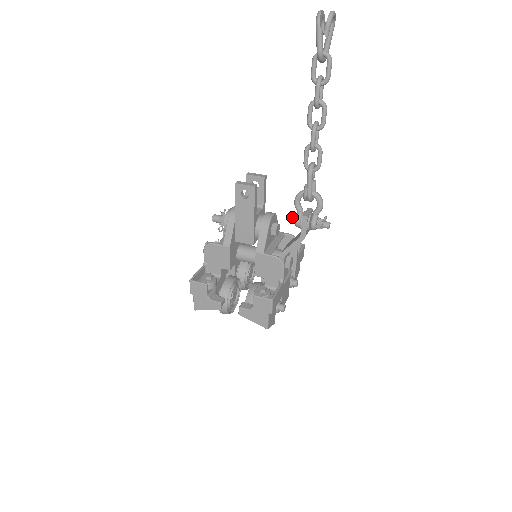
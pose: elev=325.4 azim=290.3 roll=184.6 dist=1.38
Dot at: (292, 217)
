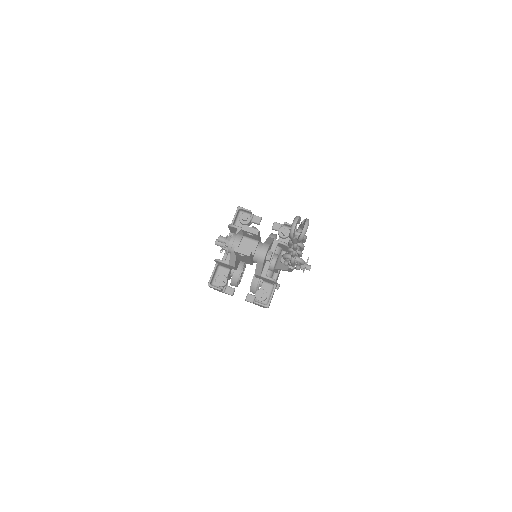
Dot at: (281, 261)
